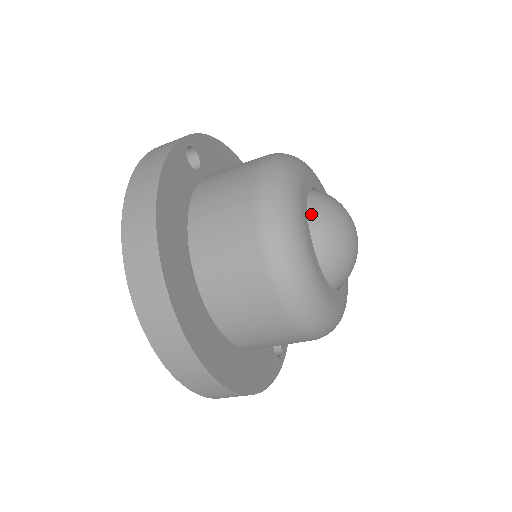
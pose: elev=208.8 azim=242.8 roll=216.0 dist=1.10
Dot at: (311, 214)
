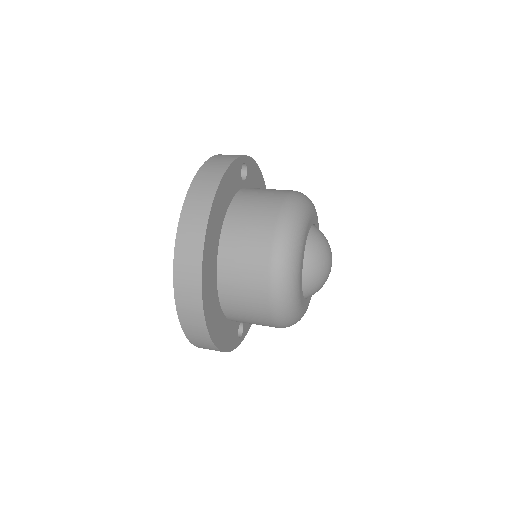
Dot at: (309, 238)
